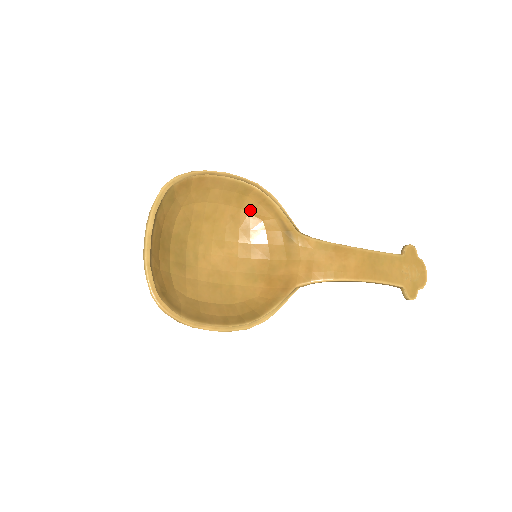
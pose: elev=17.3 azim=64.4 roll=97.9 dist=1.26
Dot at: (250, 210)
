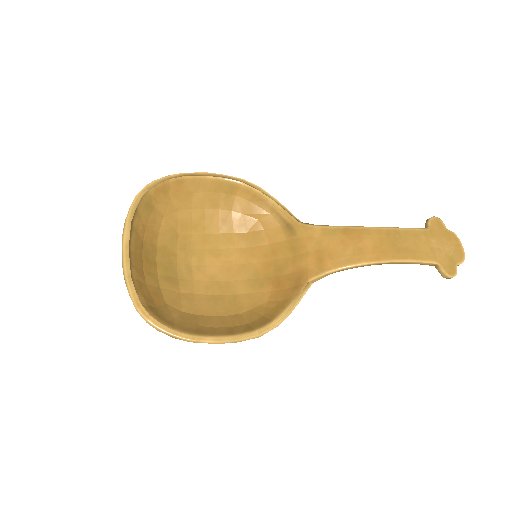
Dot at: (242, 210)
